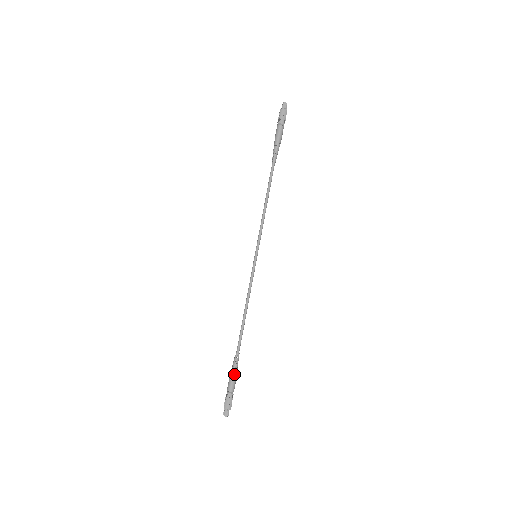
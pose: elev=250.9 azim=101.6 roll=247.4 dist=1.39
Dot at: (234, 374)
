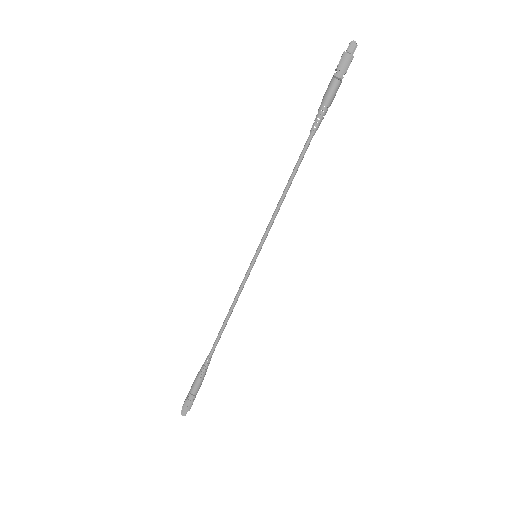
Dot at: (200, 378)
